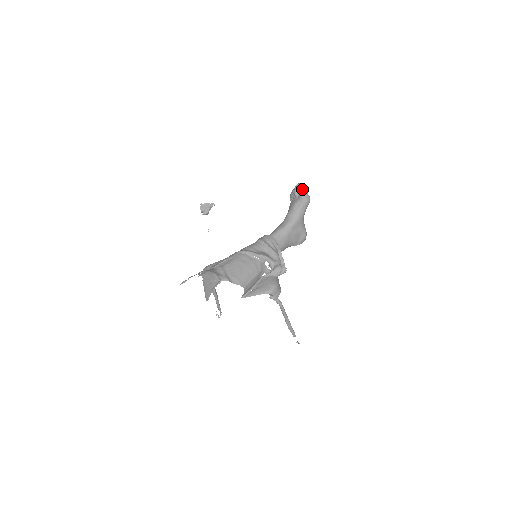
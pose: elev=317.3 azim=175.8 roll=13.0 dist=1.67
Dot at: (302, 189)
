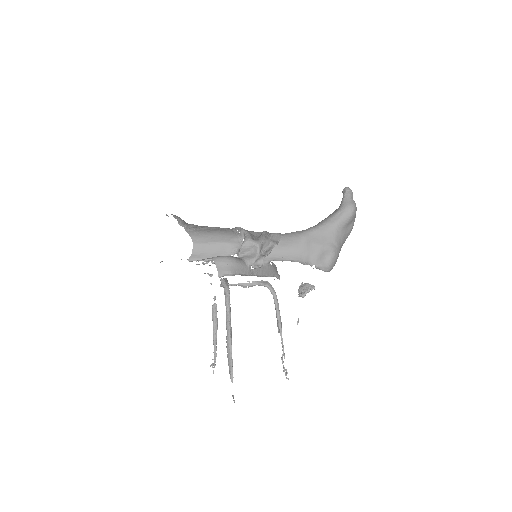
Dot at: (347, 192)
